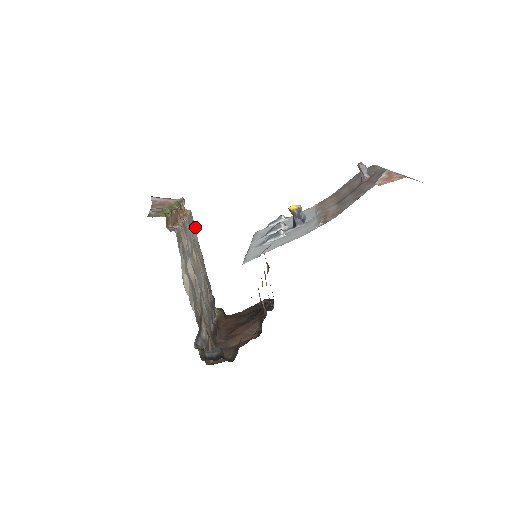
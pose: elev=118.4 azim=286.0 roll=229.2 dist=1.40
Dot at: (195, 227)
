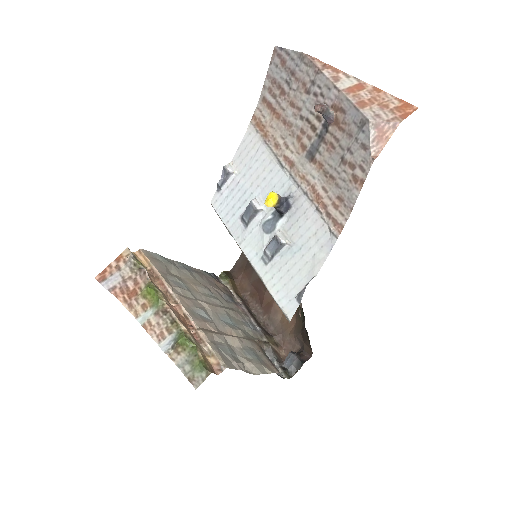
Dot at: (156, 254)
